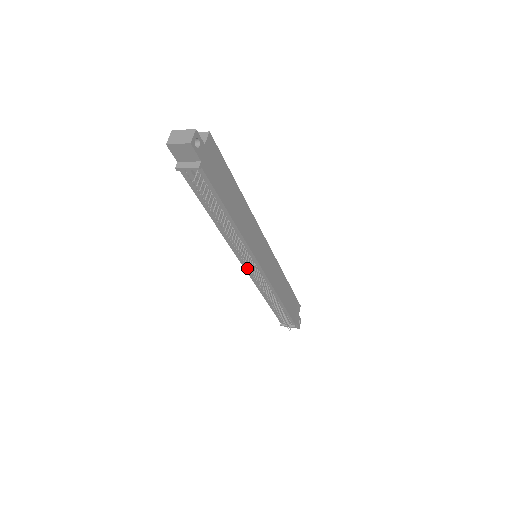
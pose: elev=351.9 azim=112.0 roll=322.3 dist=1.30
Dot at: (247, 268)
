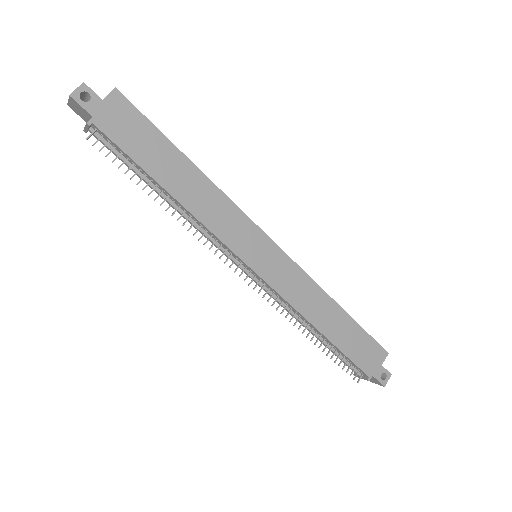
Dot at: occluded
